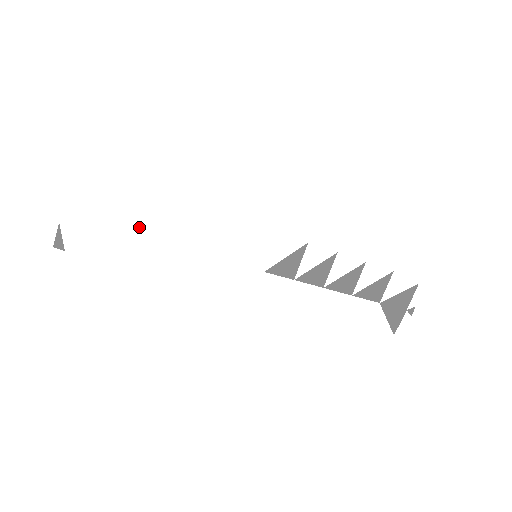
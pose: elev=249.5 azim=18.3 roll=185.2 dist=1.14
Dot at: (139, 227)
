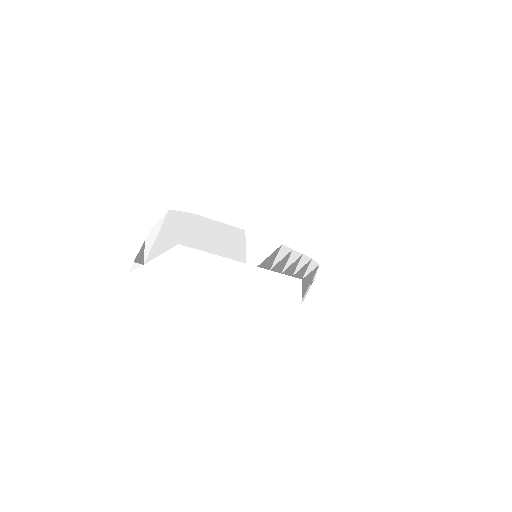
Dot at: (199, 241)
